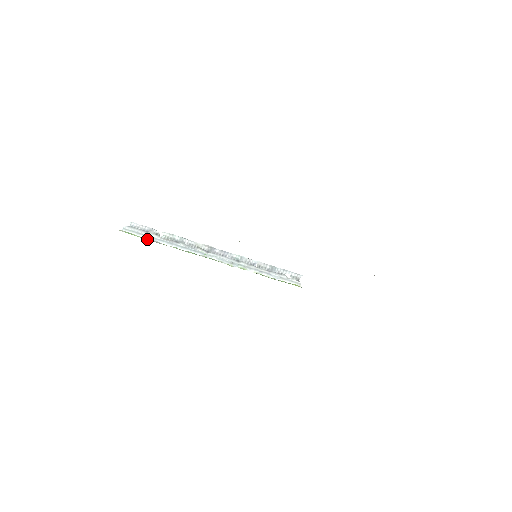
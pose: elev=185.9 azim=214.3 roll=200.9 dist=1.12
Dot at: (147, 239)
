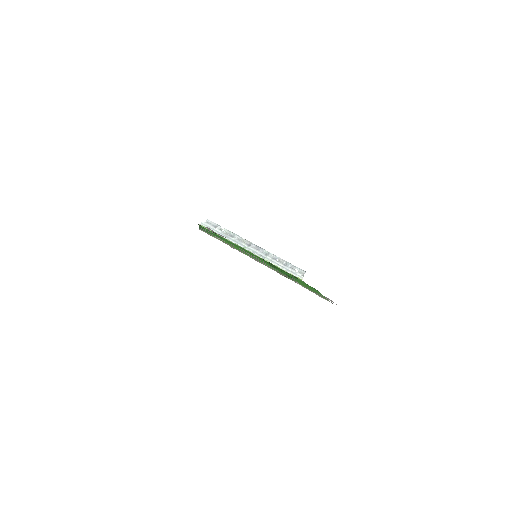
Dot at: (213, 232)
